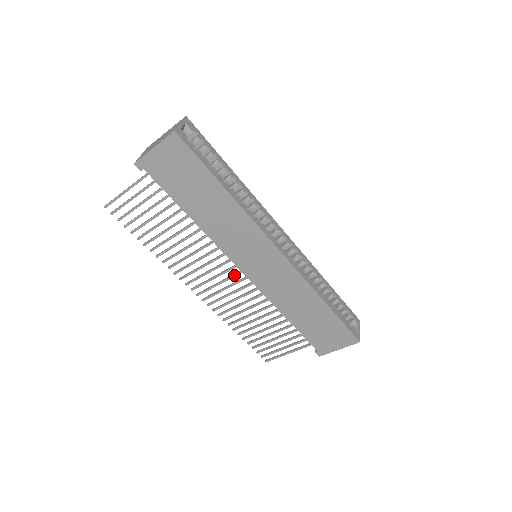
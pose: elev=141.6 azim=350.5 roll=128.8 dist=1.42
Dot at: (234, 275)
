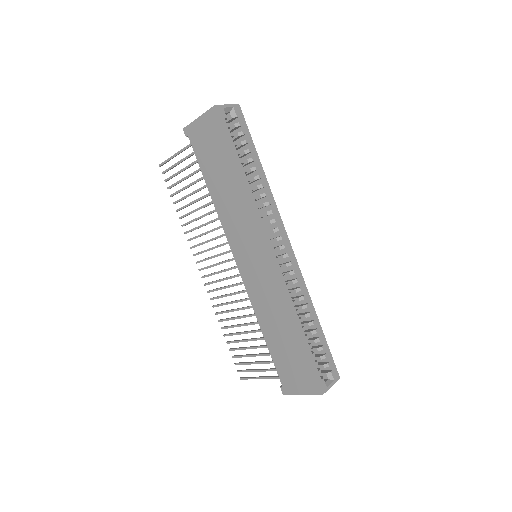
Dot at: (233, 267)
